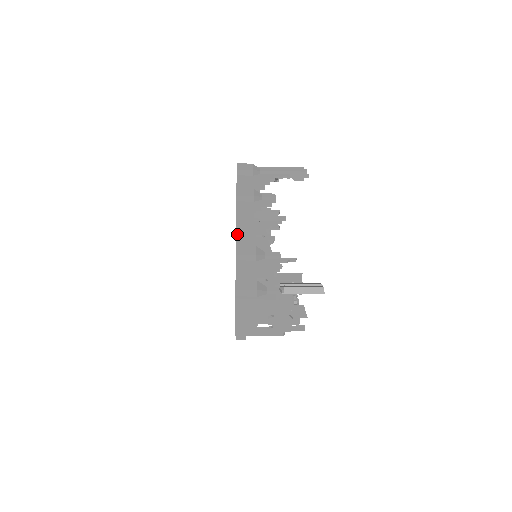
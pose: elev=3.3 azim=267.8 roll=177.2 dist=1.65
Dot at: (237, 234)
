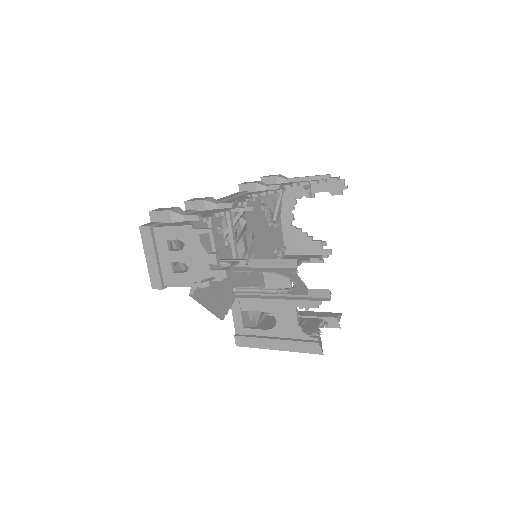
Dot at: occluded
